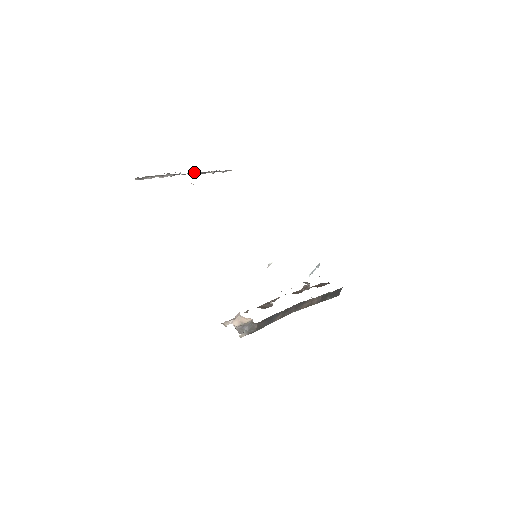
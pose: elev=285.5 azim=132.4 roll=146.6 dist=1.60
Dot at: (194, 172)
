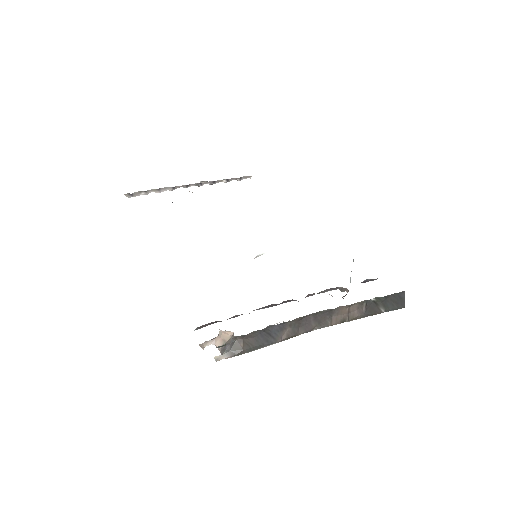
Dot at: (202, 184)
